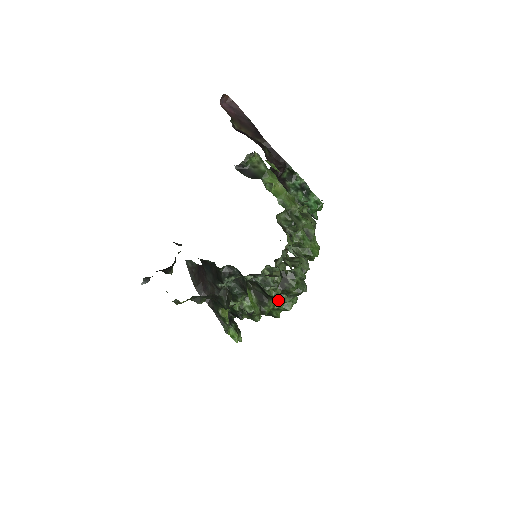
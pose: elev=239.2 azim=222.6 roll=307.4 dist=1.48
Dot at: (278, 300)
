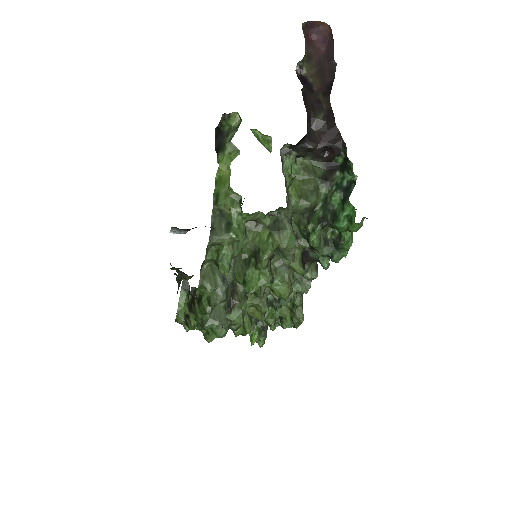
Dot at: occluded
